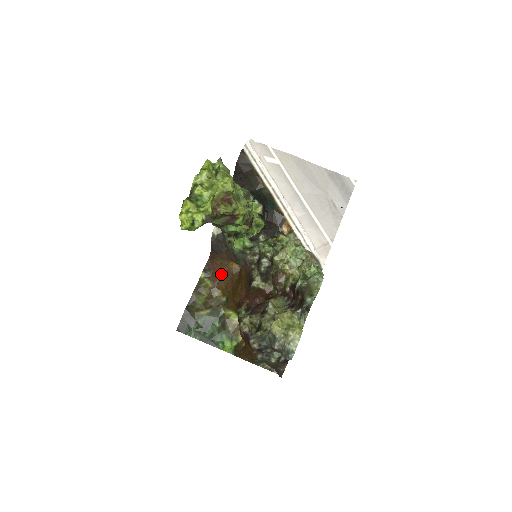
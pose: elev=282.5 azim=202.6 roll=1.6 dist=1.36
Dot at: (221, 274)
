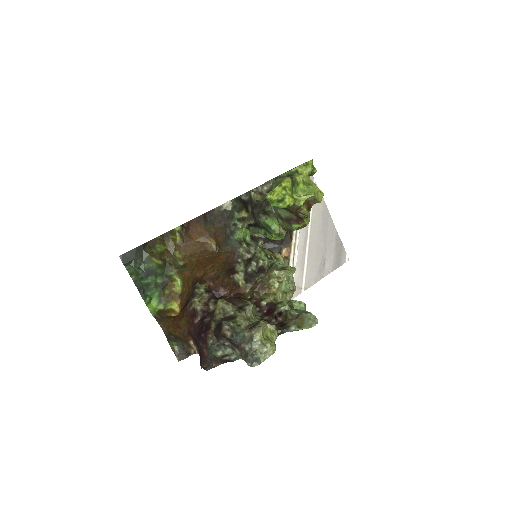
Dot at: (194, 241)
